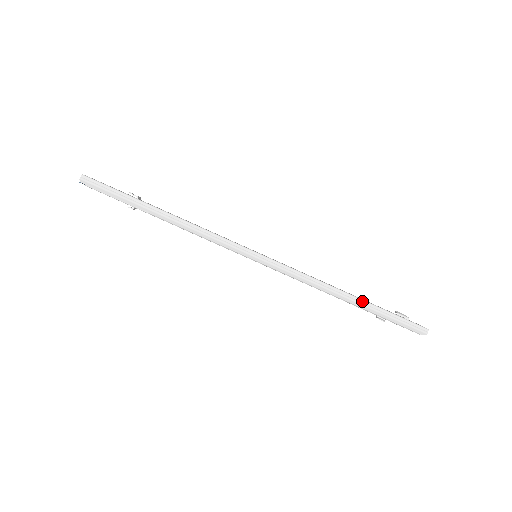
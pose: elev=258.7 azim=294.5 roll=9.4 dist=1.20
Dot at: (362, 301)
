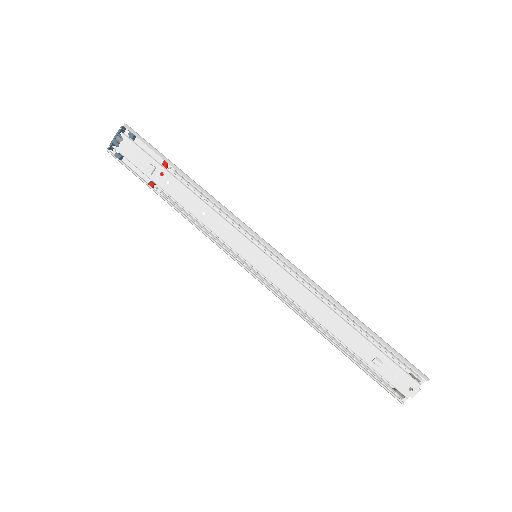
Dot at: (362, 322)
